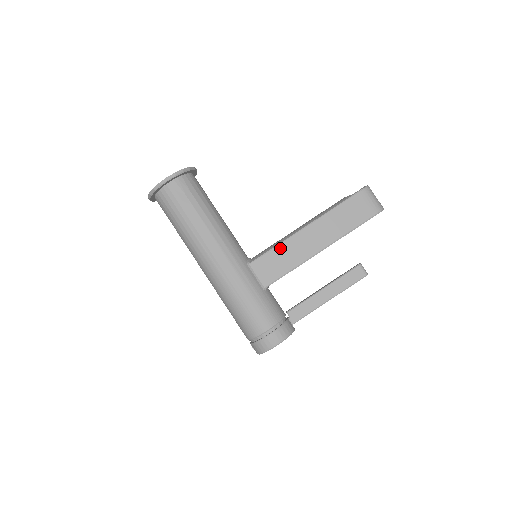
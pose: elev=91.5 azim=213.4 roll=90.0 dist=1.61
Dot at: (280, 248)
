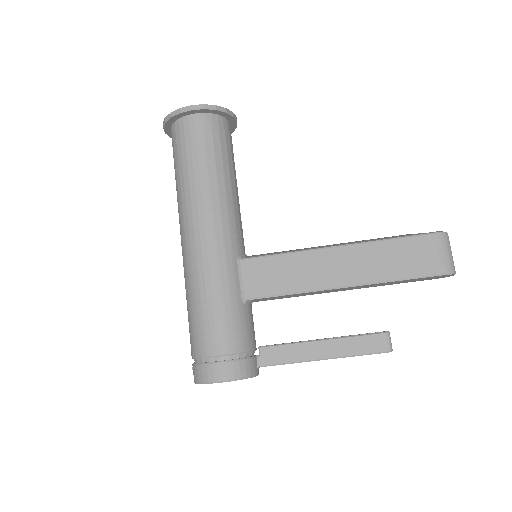
Dot at: (289, 258)
